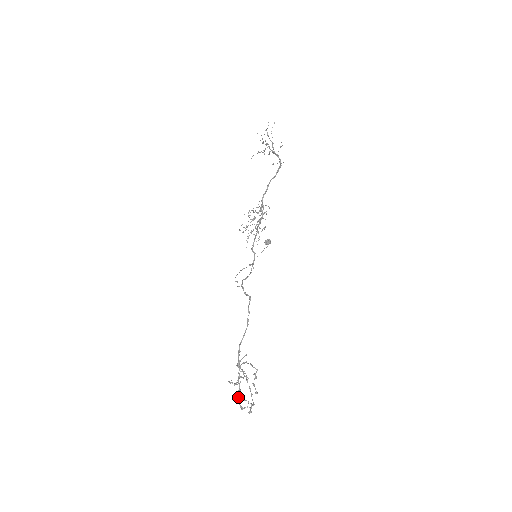
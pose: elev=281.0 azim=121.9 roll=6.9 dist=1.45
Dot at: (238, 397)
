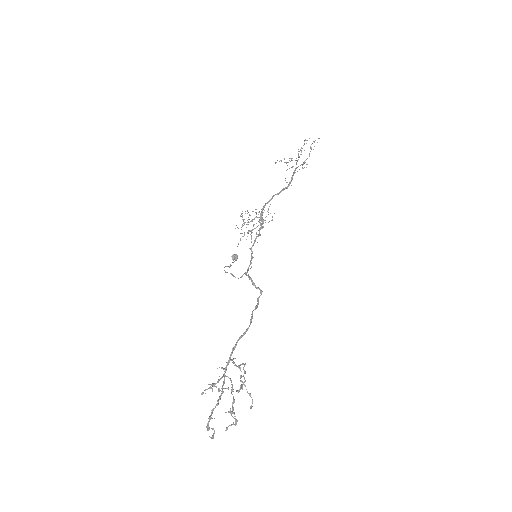
Dot at: (211, 410)
